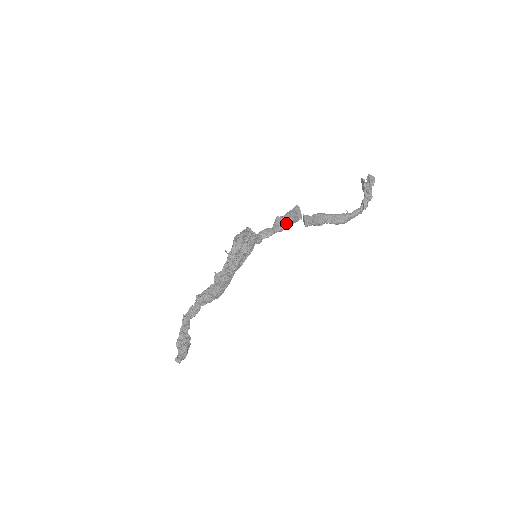
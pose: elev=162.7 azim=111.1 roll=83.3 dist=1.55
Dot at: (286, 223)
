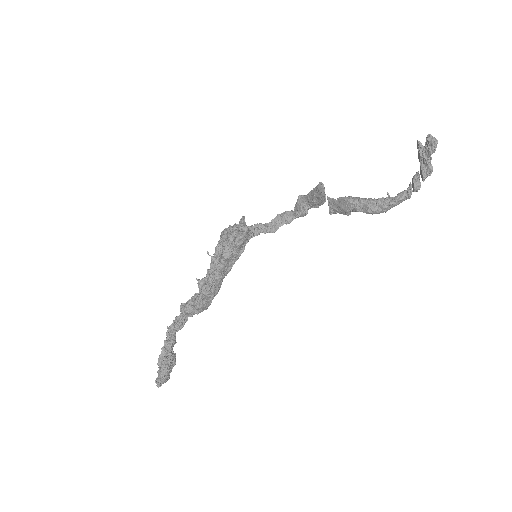
Dot at: (310, 205)
